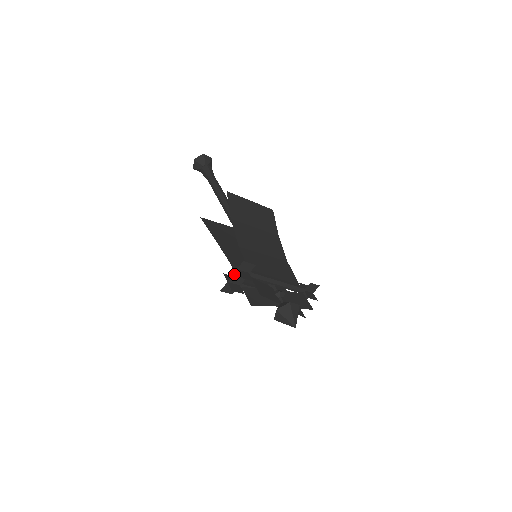
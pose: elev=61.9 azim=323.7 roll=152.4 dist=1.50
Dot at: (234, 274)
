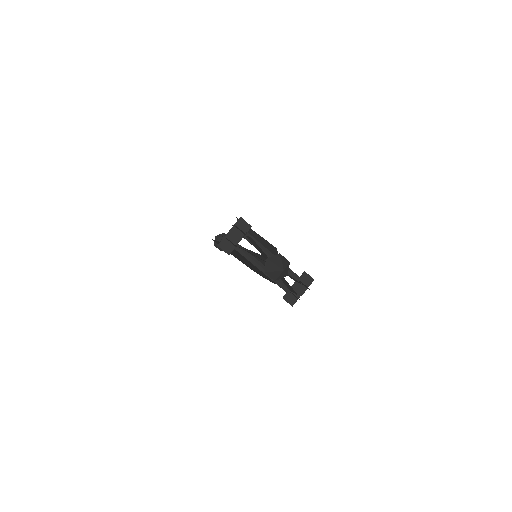
Dot at: (231, 229)
